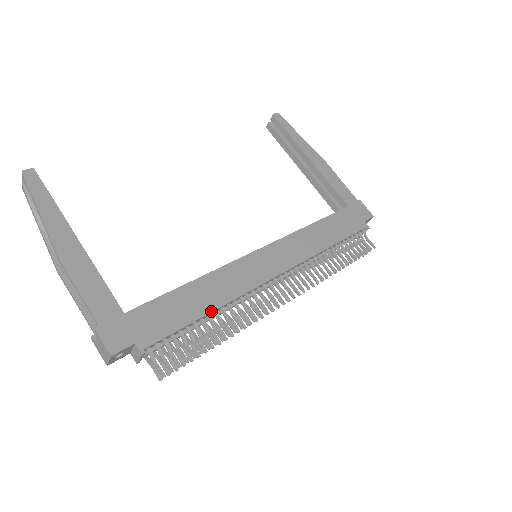
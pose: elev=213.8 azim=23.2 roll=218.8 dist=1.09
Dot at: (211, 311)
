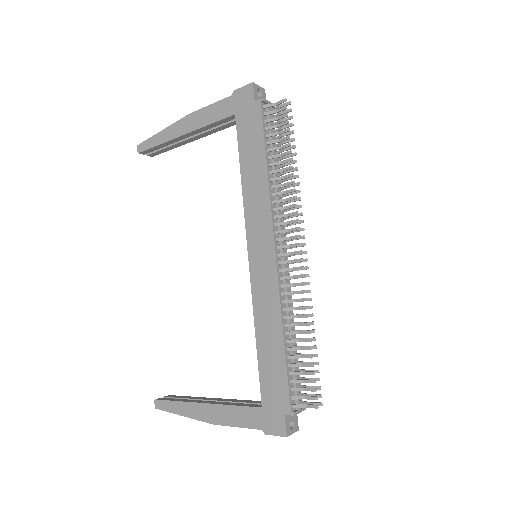
Dot at: (283, 339)
